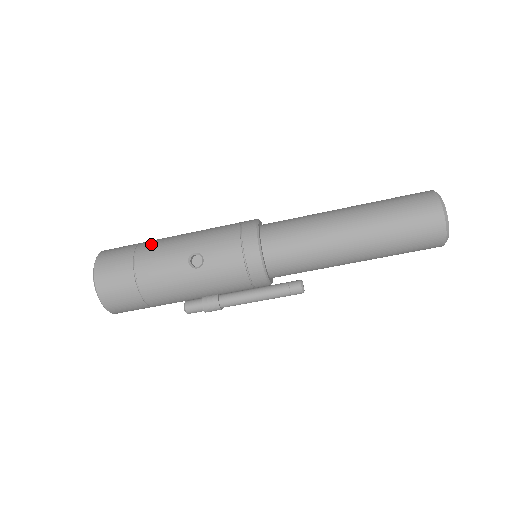
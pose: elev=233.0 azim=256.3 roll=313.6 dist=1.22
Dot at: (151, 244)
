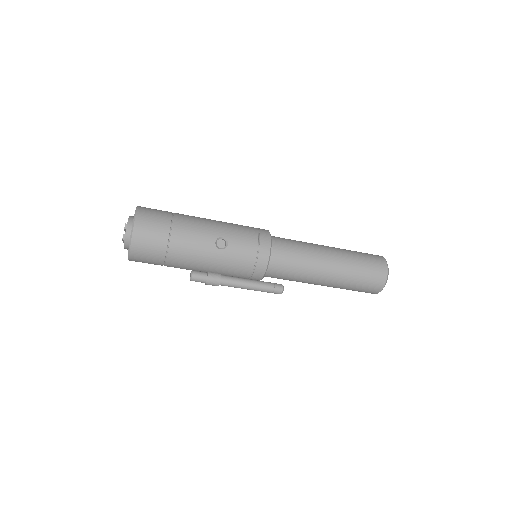
Dot at: (186, 217)
